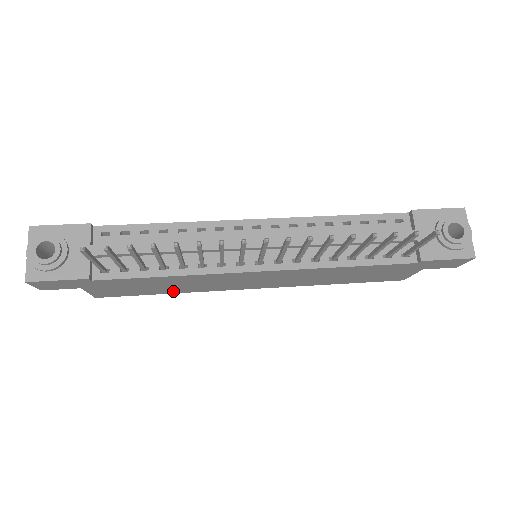
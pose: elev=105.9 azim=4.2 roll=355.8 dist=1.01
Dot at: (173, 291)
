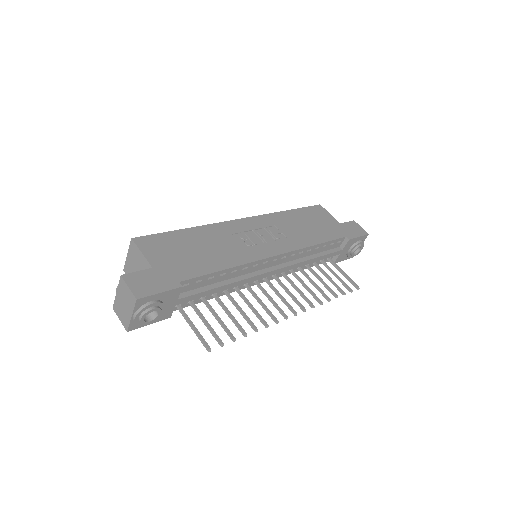
Dot at: occluded
